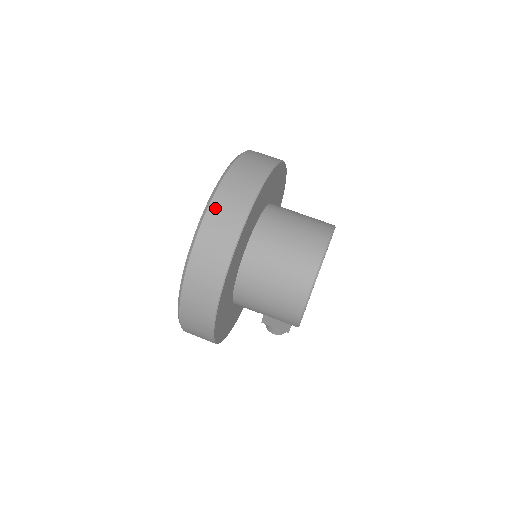
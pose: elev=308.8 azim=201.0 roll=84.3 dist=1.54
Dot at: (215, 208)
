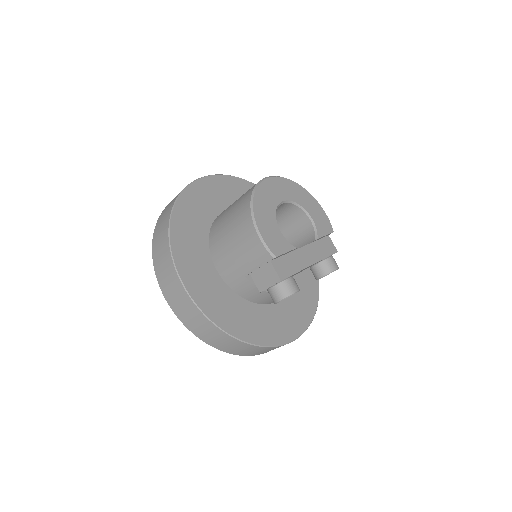
Dot at: occluded
